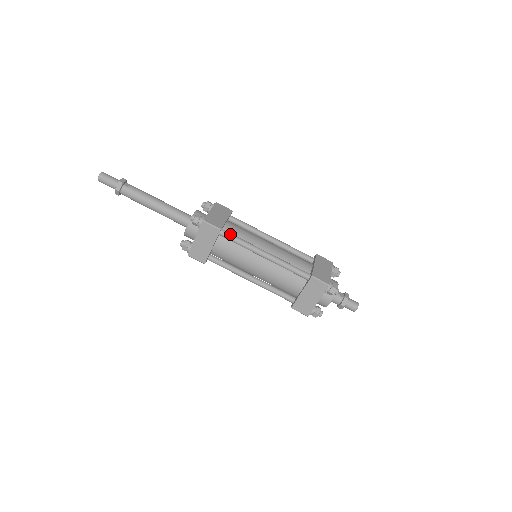
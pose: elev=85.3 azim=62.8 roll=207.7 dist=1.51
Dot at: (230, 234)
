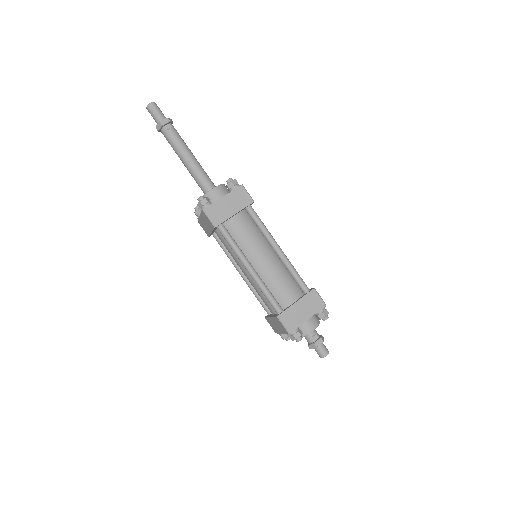
Dot at: (225, 233)
